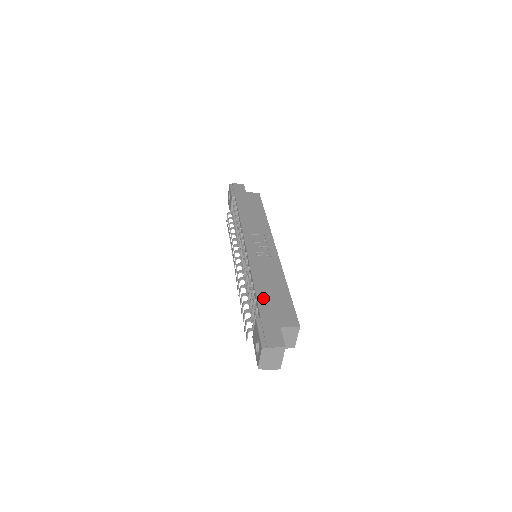
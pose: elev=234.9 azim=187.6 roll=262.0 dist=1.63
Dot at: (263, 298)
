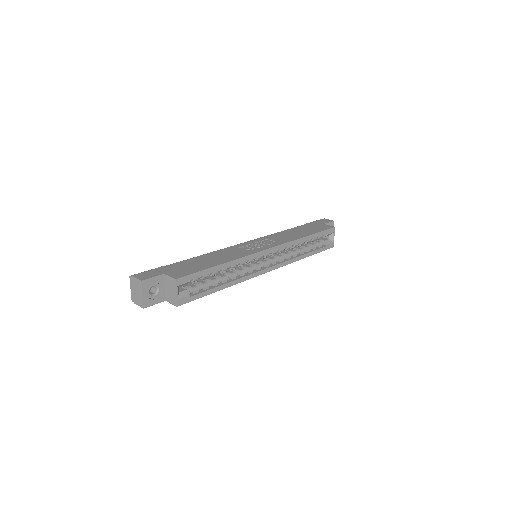
Dot at: (190, 261)
